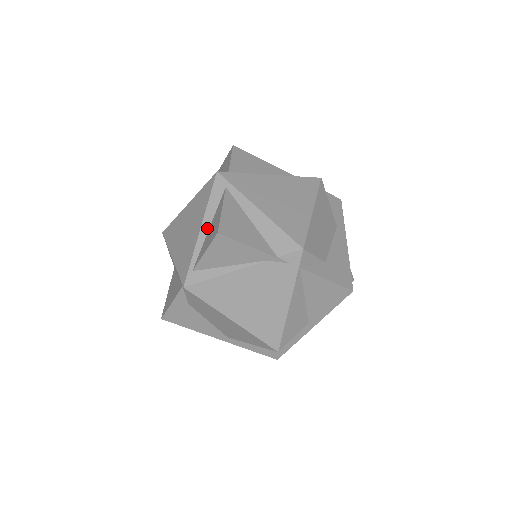
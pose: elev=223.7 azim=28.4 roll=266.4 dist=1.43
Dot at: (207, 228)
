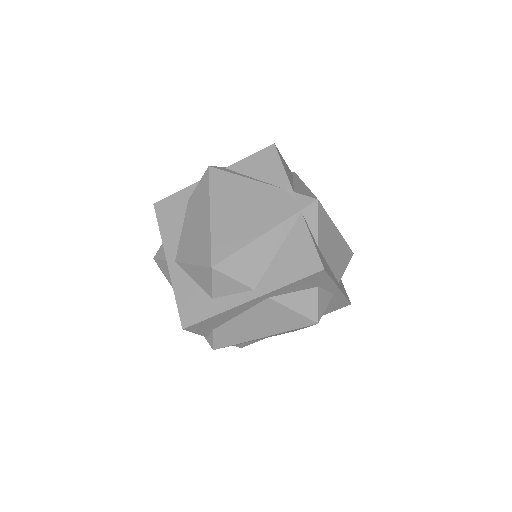
Dot at: occluded
